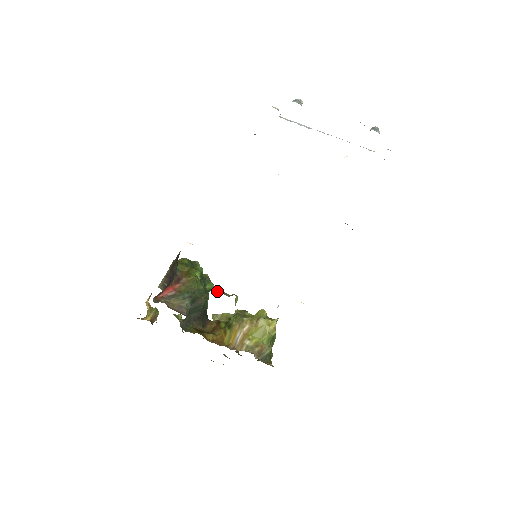
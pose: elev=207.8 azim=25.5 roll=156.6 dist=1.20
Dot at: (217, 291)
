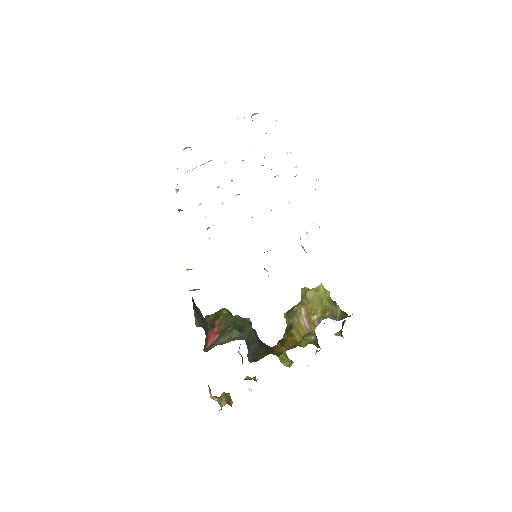
Dot at: occluded
